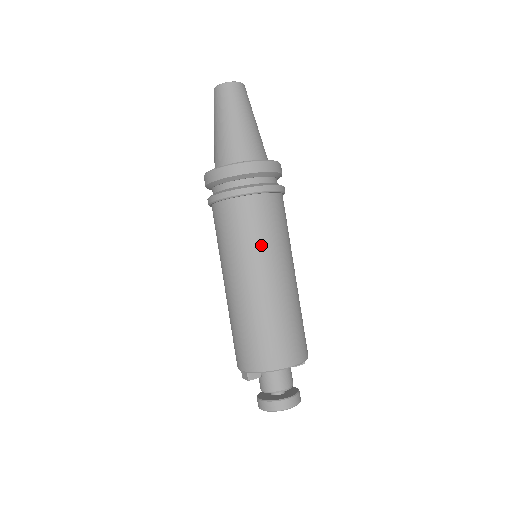
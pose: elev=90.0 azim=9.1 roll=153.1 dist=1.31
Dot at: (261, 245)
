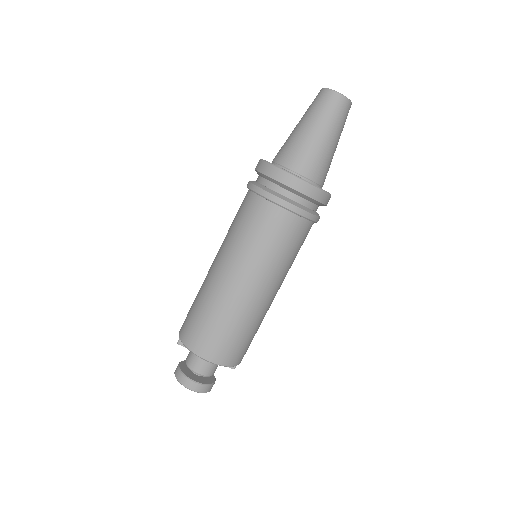
Dot at: (251, 249)
